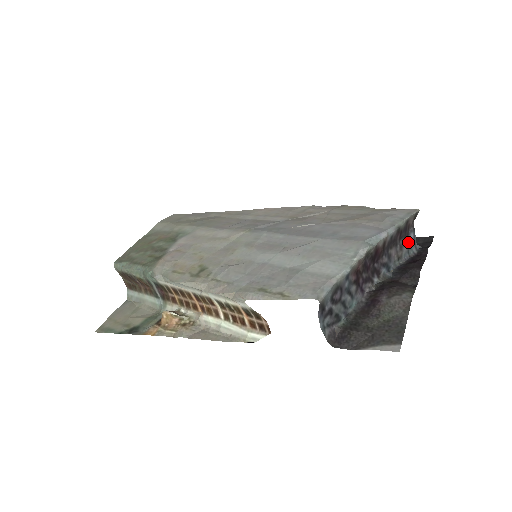
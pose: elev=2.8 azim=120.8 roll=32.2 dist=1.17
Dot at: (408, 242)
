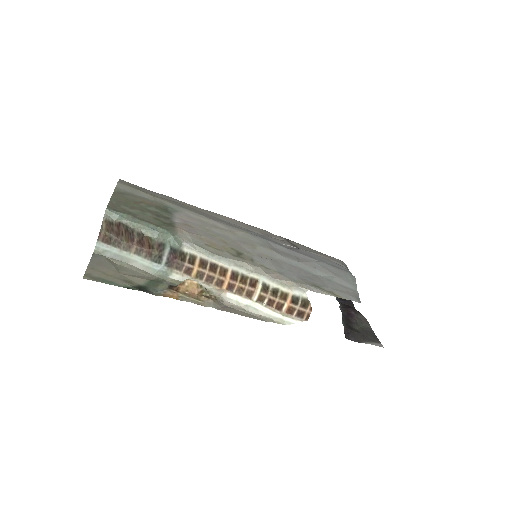
Dot at: occluded
